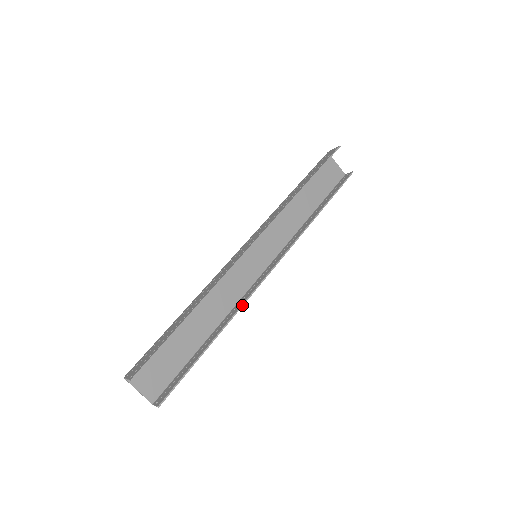
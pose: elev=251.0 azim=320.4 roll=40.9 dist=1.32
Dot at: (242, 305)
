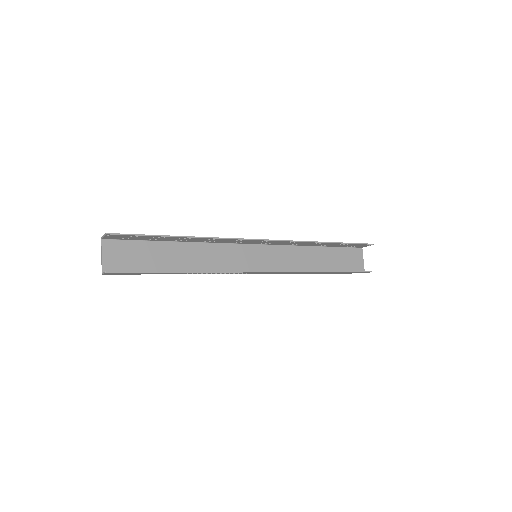
Dot at: (219, 271)
